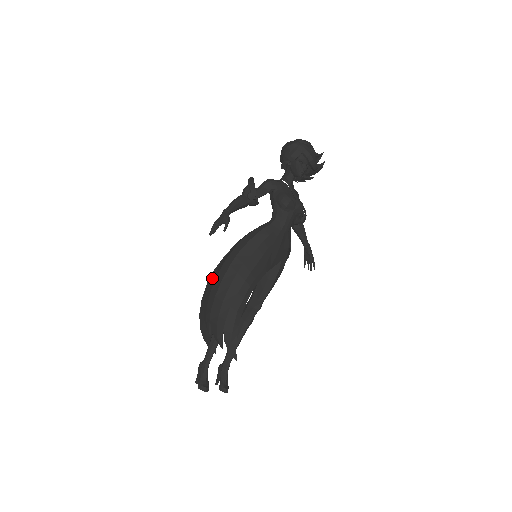
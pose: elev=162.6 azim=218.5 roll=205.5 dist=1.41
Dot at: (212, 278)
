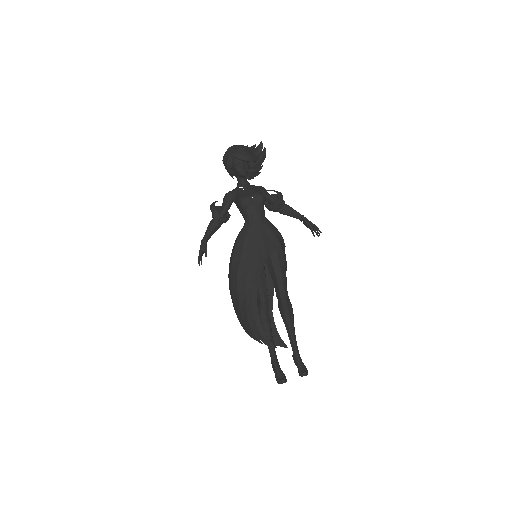
Dot at: occluded
